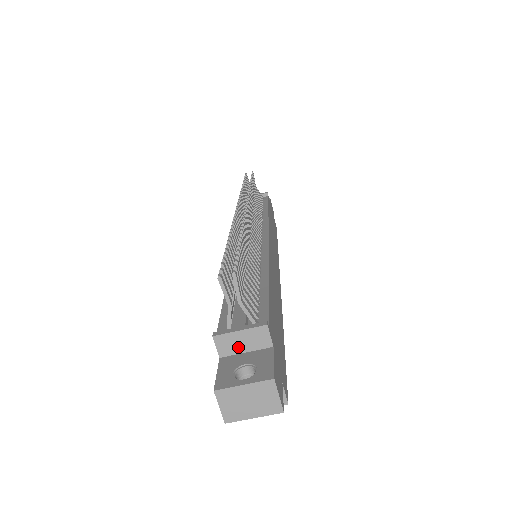
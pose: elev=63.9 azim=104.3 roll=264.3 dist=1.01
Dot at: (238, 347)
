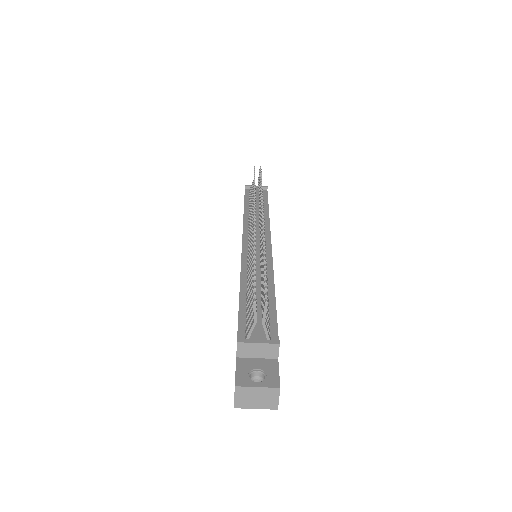
Dot at: (253, 353)
